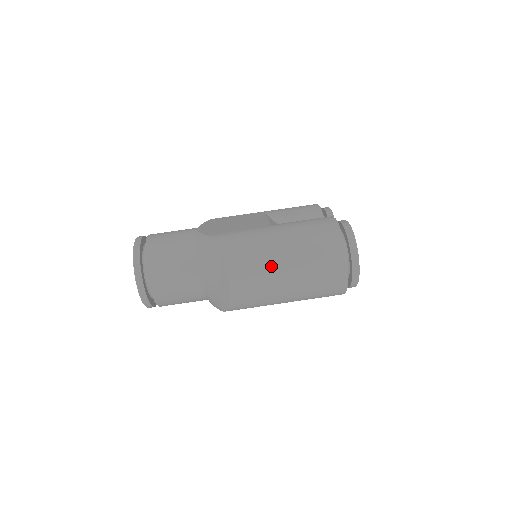
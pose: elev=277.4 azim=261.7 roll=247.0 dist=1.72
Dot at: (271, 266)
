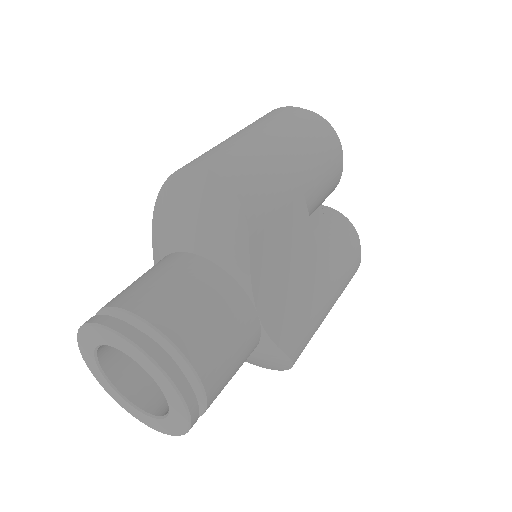
Dot at: (219, 144)
